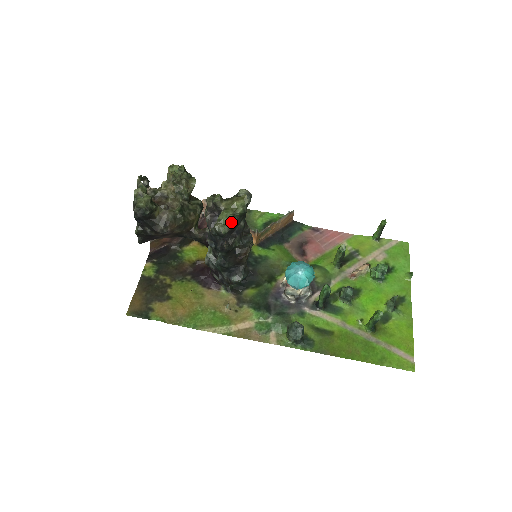
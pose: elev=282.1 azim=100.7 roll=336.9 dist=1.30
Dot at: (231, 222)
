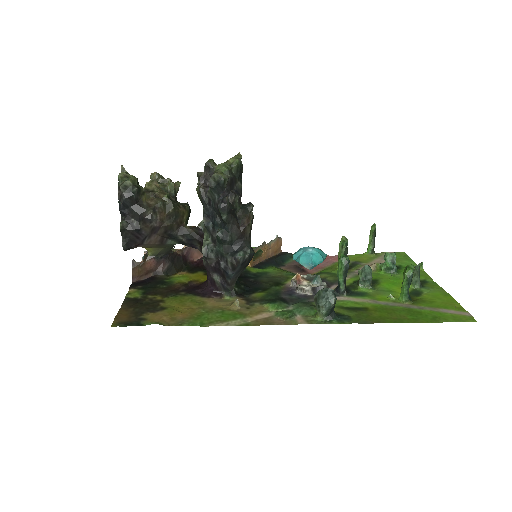
Dot at: (229, 171)
